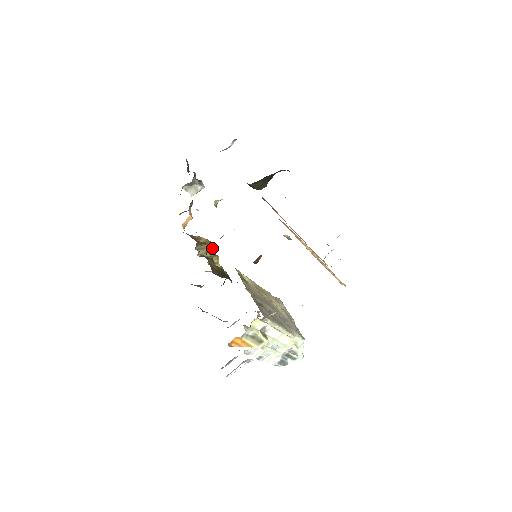
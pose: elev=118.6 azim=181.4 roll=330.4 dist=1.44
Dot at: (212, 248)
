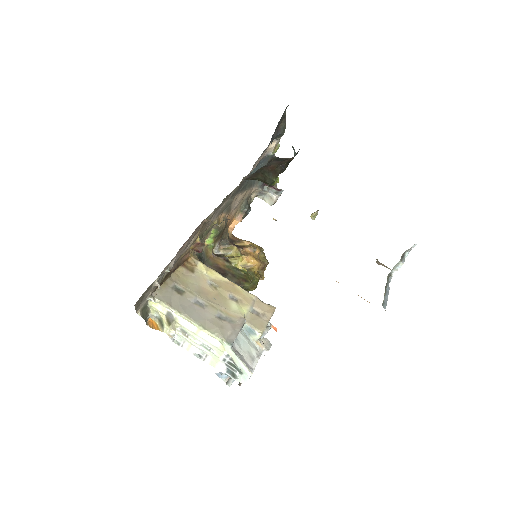
Dot at: (255, 253)
